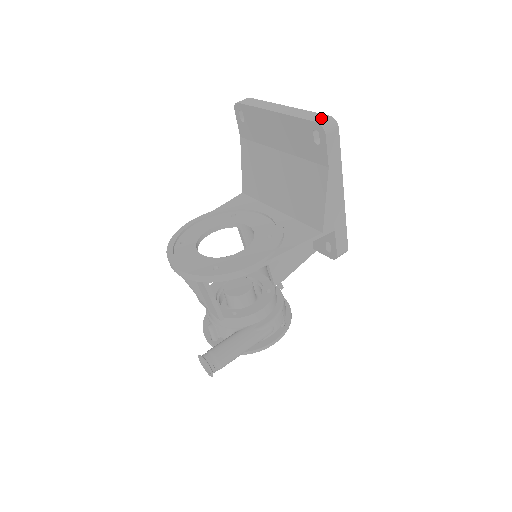
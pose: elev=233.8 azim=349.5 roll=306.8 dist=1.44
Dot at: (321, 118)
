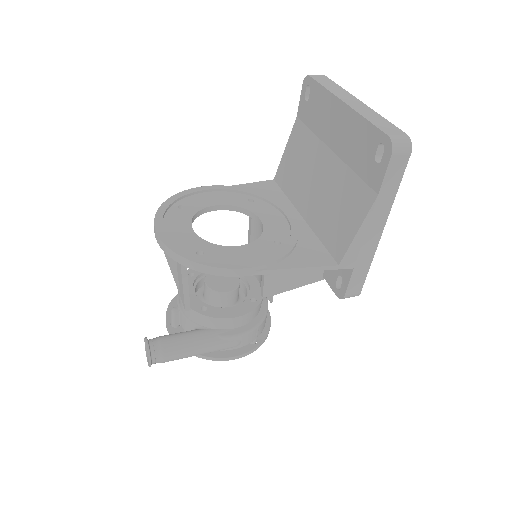
Dot at: (395, 133)
